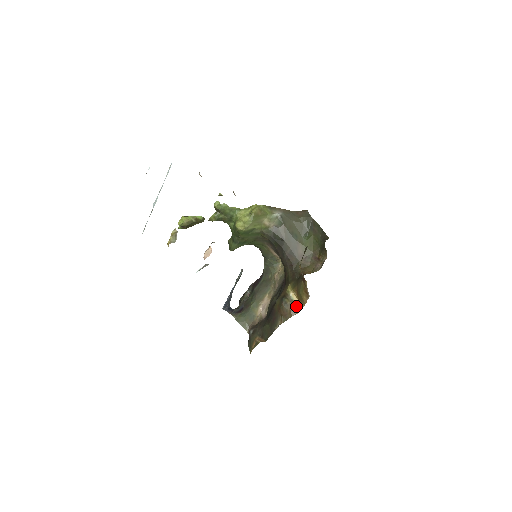
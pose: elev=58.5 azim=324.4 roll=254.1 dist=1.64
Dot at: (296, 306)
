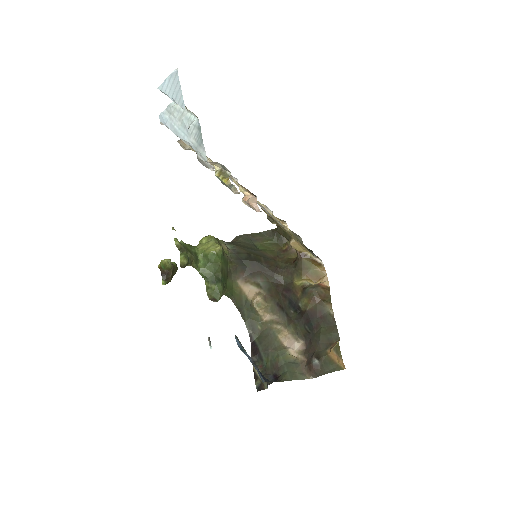
Dot at: (321, 283)
